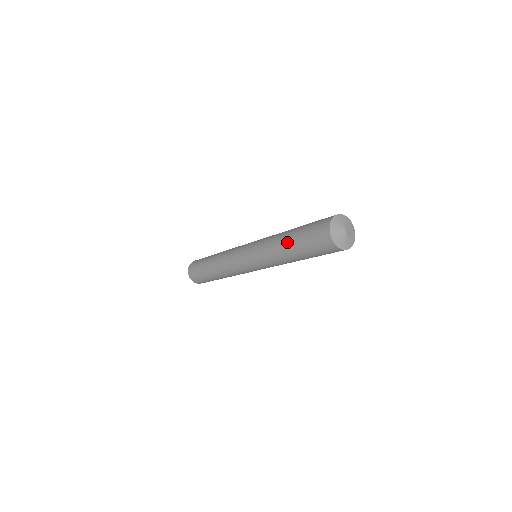
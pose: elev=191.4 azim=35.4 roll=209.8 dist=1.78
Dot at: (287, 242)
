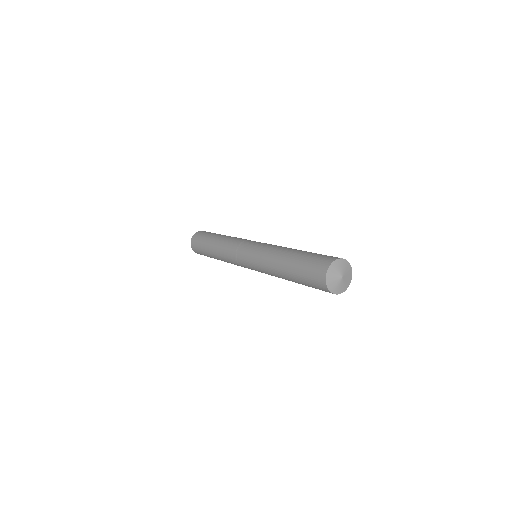
Dot at: (285, 264)
